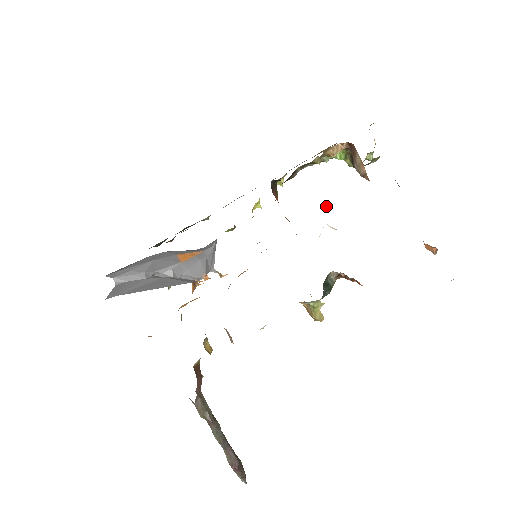
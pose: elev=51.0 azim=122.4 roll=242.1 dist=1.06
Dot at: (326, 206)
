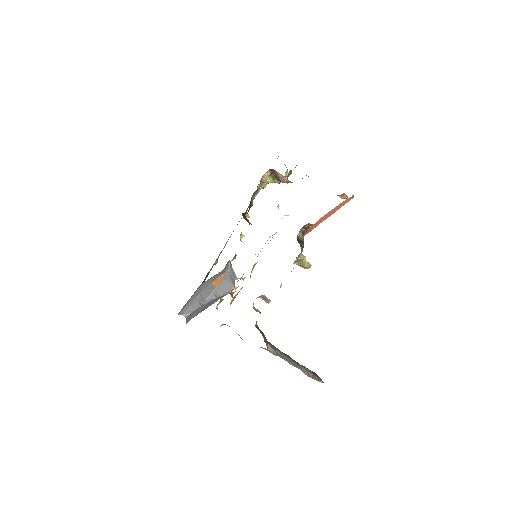
Dot at: occluded
